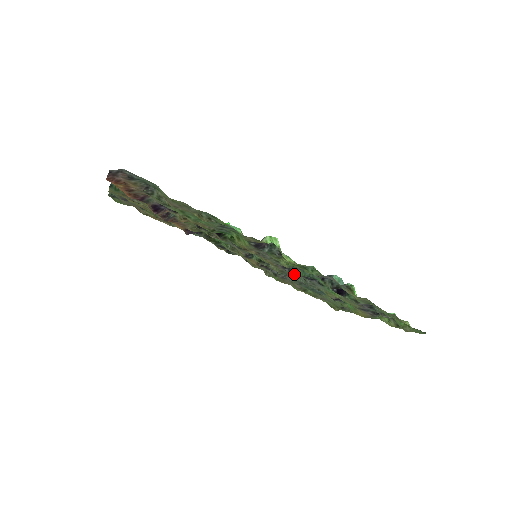
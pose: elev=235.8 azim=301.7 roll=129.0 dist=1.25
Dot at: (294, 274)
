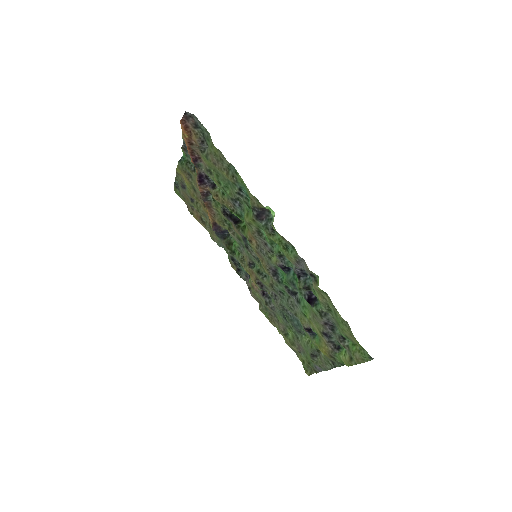
Dot at: (281, 292)
